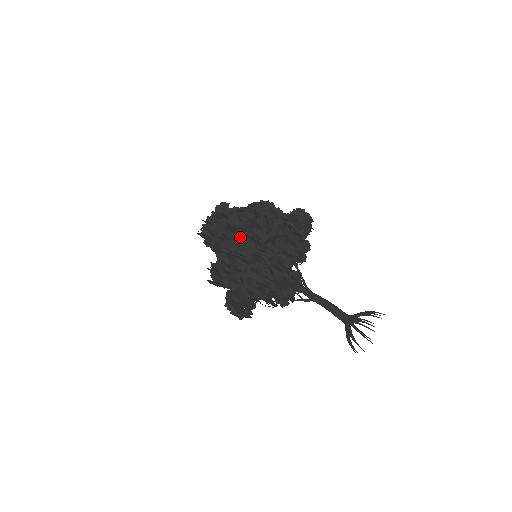
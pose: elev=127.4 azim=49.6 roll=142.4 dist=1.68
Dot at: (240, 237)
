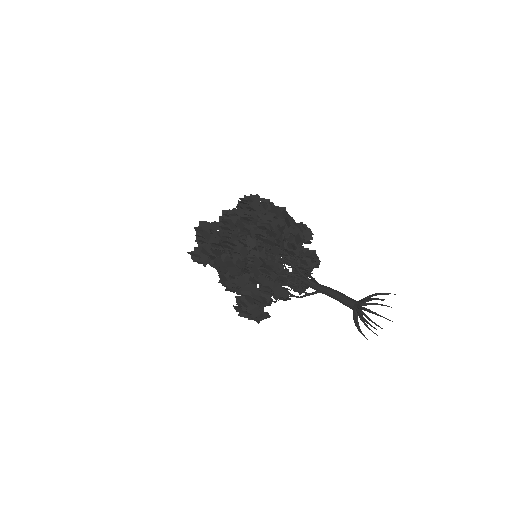
Dot at: occluded
